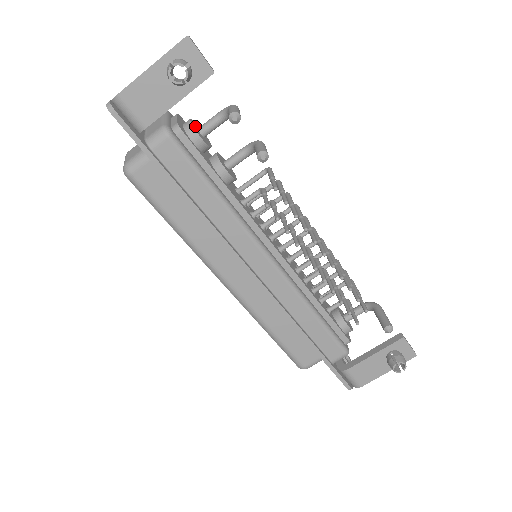
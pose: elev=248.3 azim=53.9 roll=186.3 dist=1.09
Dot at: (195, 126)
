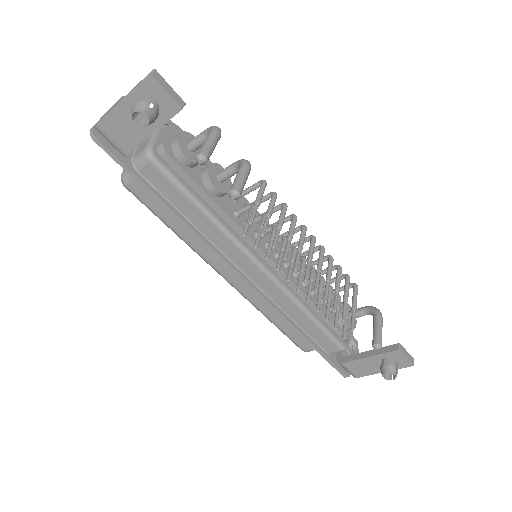
Dot at: (184, 141)
